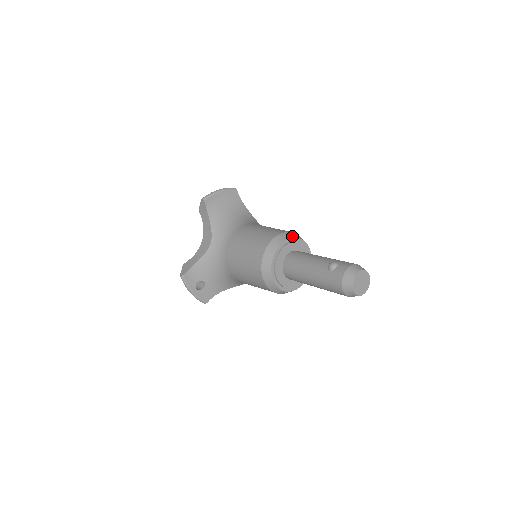
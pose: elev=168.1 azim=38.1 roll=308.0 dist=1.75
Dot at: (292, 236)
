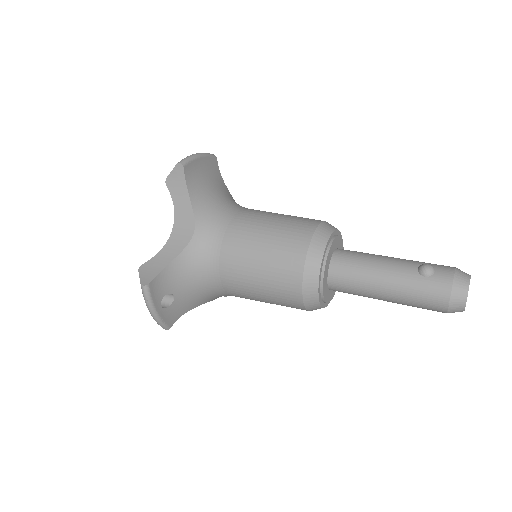
Dot at: occluded
